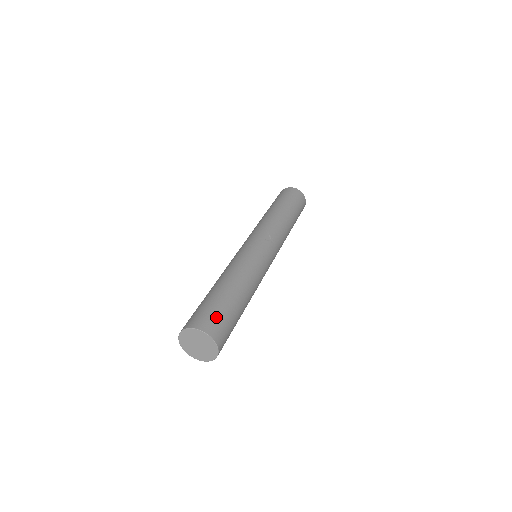
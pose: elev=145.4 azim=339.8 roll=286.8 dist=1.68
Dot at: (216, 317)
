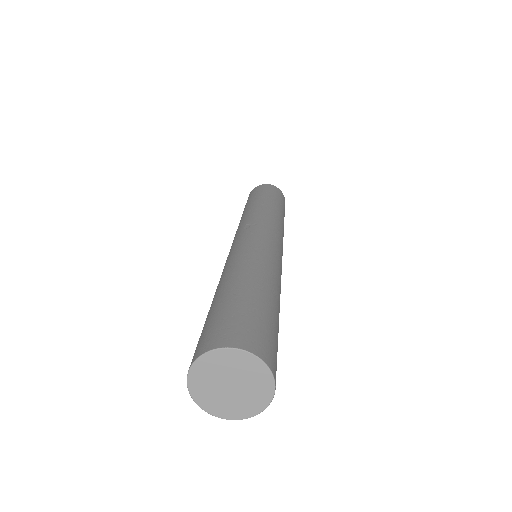
Dot at: (217, 324)
